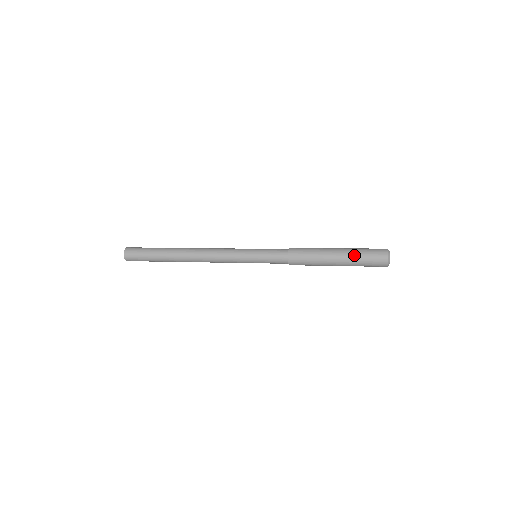
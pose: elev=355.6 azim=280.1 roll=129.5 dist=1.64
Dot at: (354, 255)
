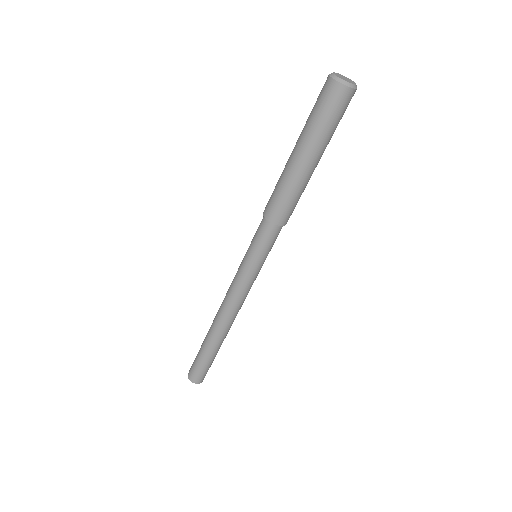
Dot at: (305, 130)
